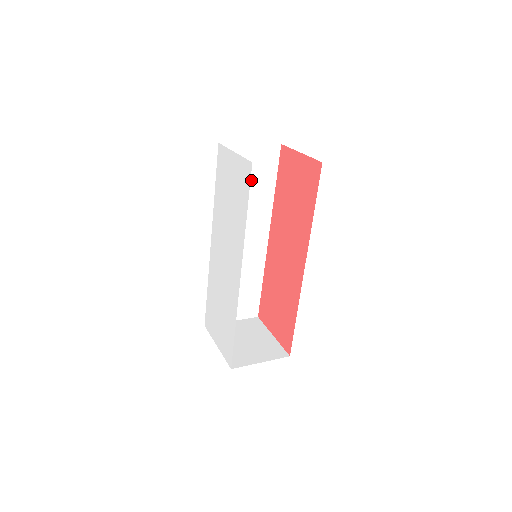
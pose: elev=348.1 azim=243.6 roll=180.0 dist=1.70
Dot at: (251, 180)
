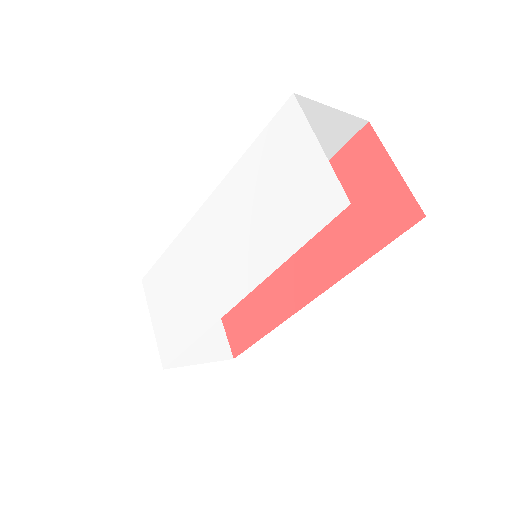
Dot at: occluded
